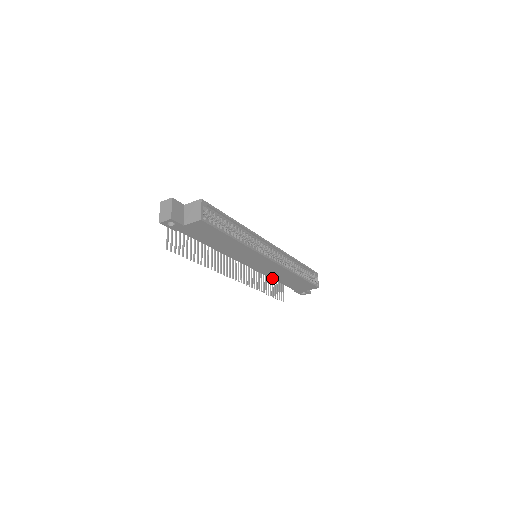
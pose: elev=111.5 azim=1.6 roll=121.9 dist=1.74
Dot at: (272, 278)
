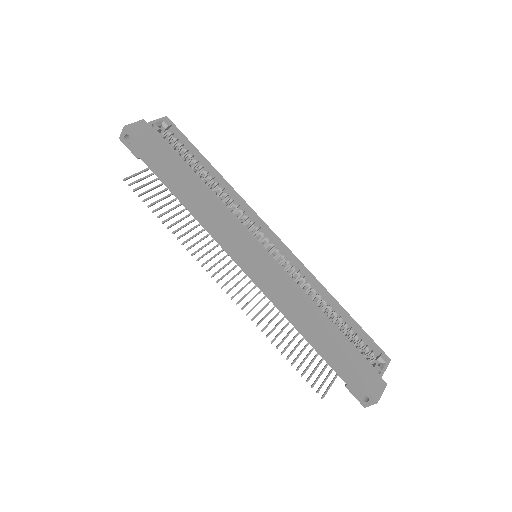
Dot at: (289, 319)
